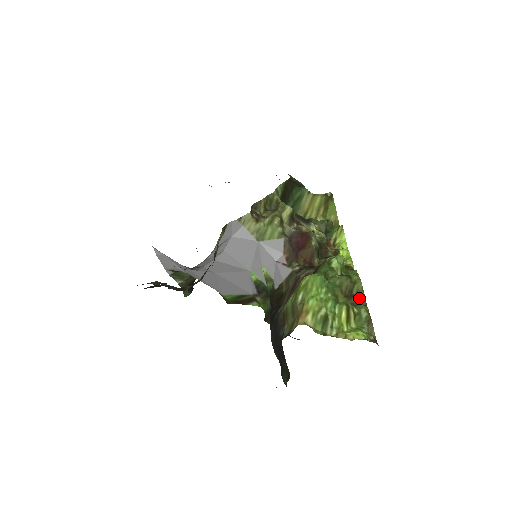
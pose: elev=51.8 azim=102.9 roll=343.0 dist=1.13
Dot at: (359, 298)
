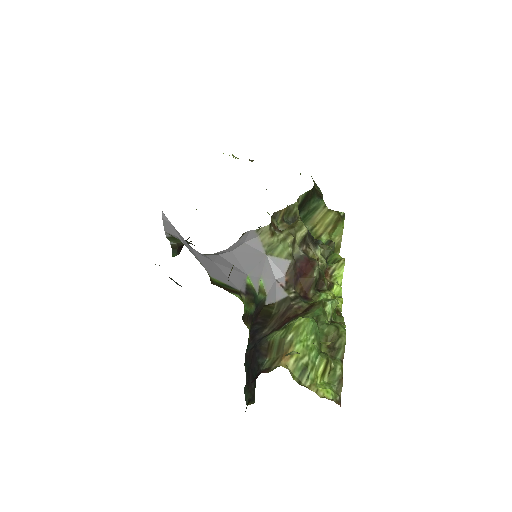
Dot at: (339, 353)
